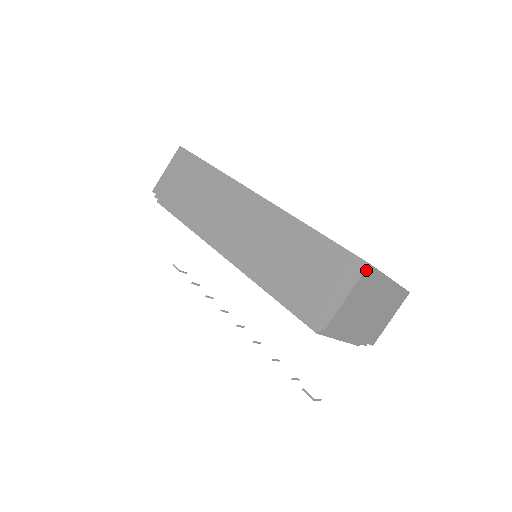
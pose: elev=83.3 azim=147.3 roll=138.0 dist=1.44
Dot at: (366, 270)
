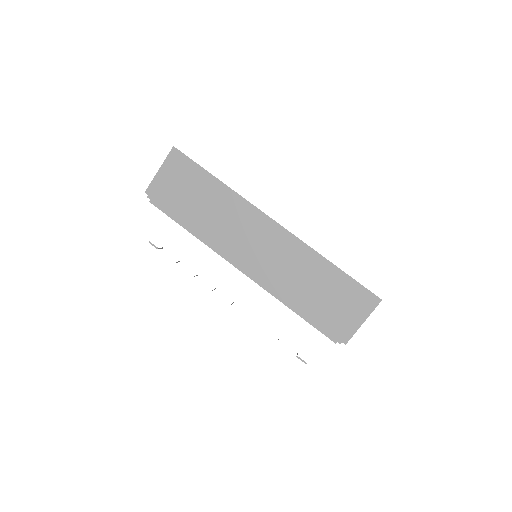
Dot at: (378, 303)
